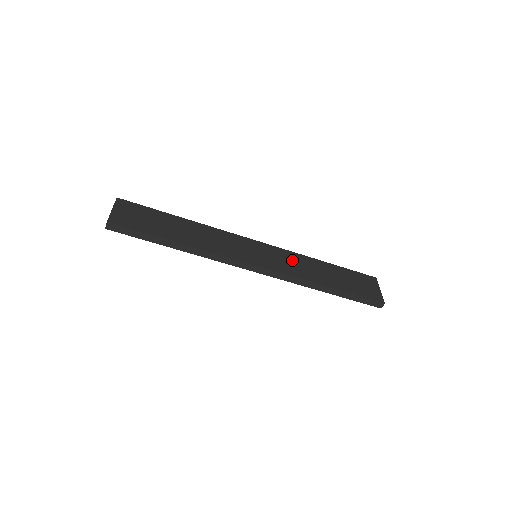
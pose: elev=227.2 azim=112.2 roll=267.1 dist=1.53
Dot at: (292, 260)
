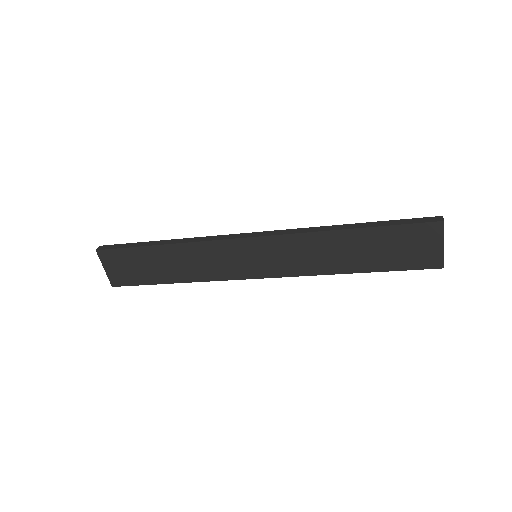
Dot at: (300, 249)
